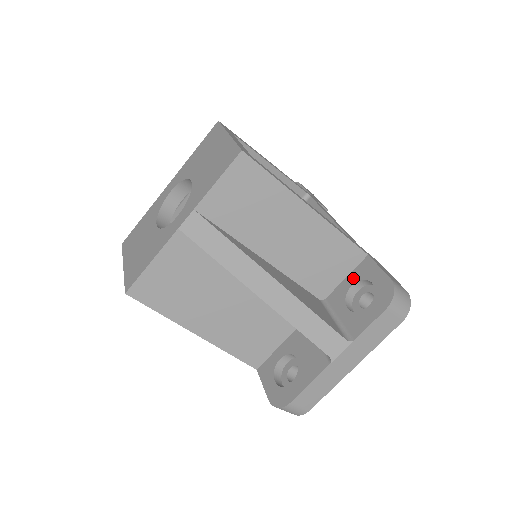
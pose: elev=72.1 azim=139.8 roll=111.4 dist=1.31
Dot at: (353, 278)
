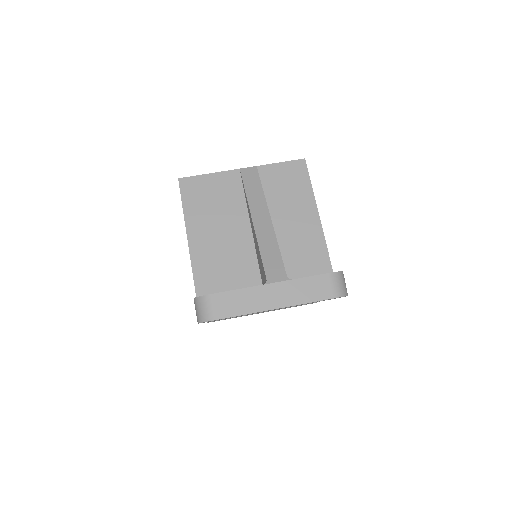
Dot at: occluded
